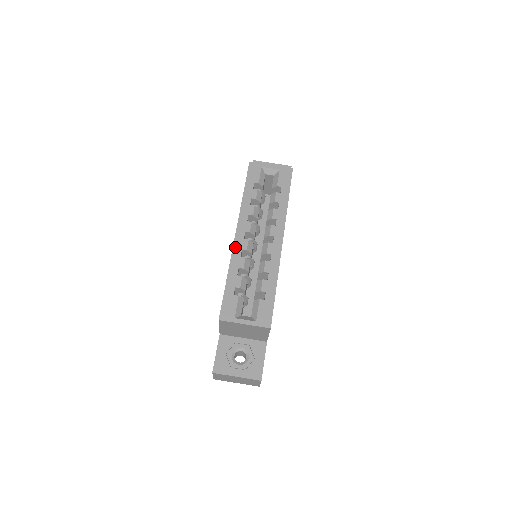
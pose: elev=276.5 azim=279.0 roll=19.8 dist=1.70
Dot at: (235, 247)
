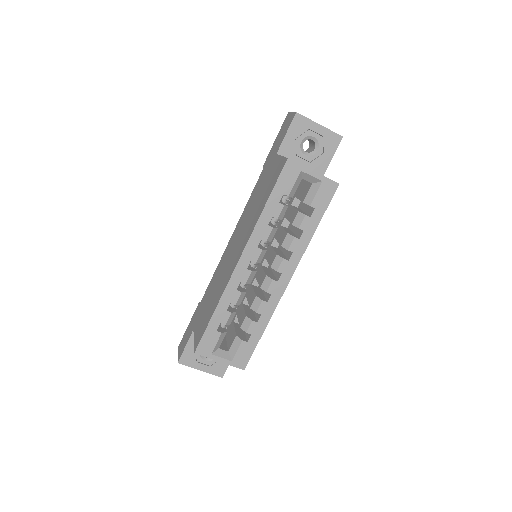
Dot at: (233, 277)
